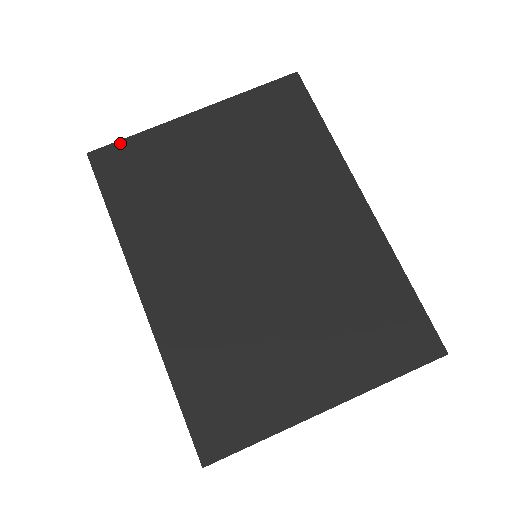
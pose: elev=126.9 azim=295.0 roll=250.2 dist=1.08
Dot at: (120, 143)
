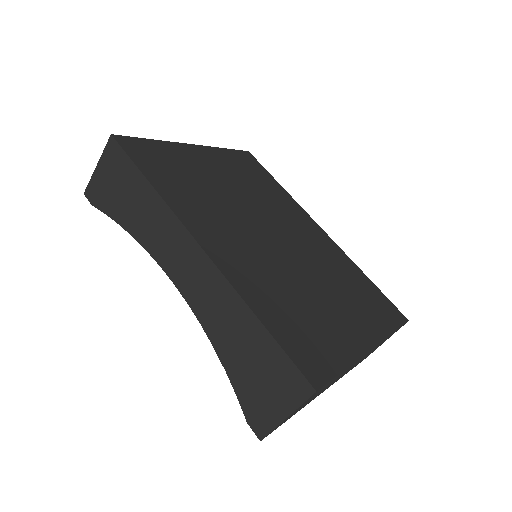
Dot at: (140, 139)
